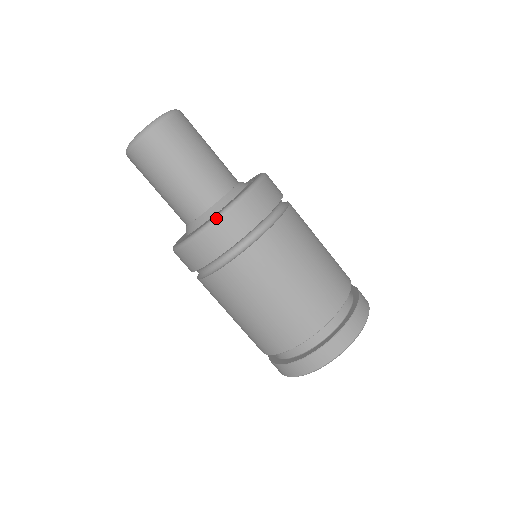
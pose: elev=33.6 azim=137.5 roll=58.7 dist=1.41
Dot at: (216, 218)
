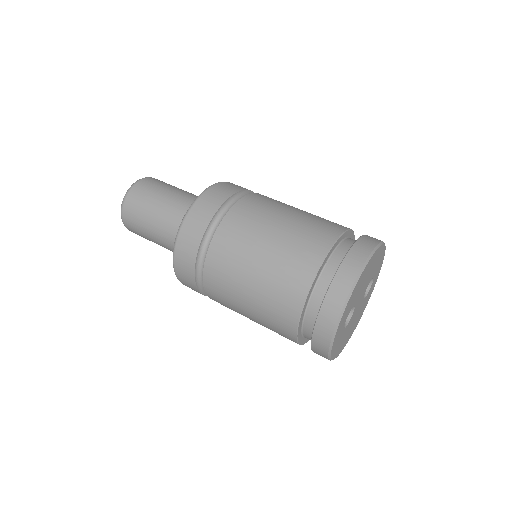
Dot at: (178, 230)
